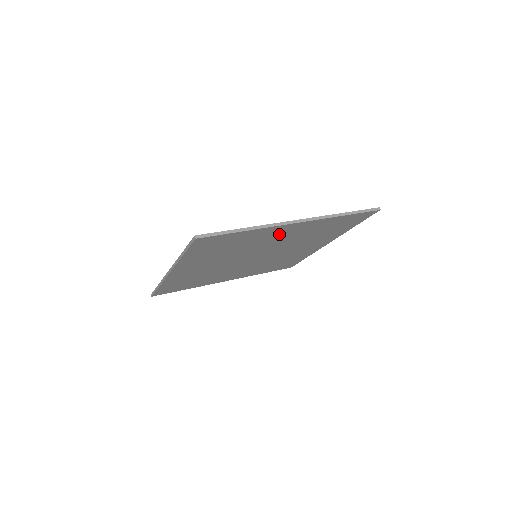
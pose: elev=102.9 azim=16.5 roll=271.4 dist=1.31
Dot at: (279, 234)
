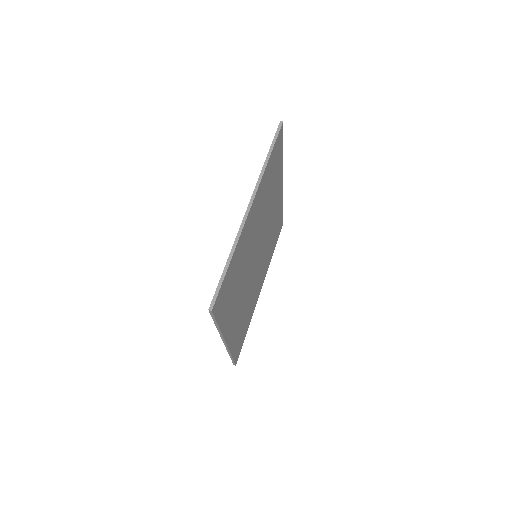
Dot at: (250, 228)
